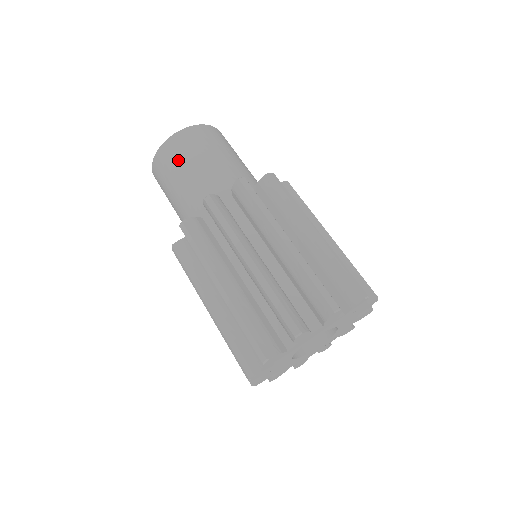
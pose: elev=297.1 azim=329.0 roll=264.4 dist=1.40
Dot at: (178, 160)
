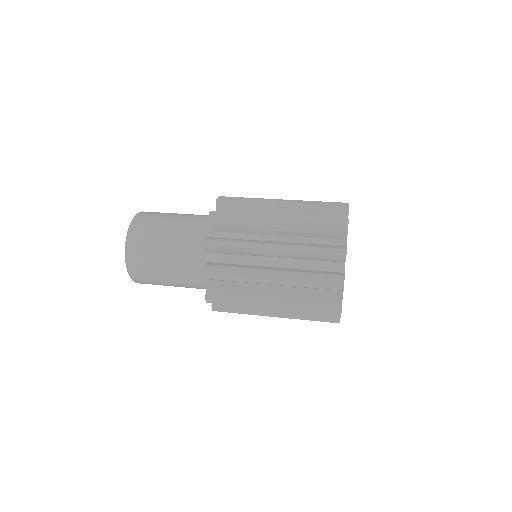
Dot at: (149, 248)
